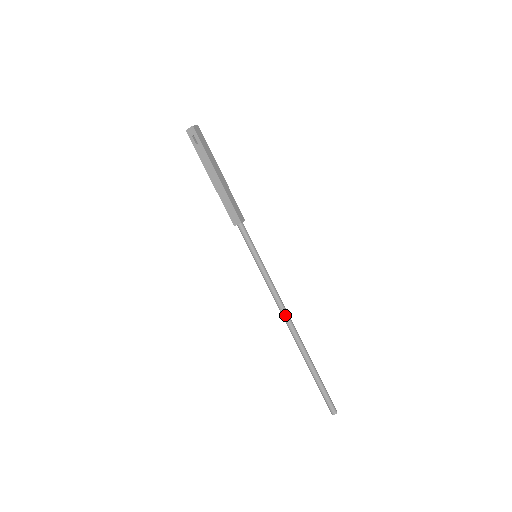
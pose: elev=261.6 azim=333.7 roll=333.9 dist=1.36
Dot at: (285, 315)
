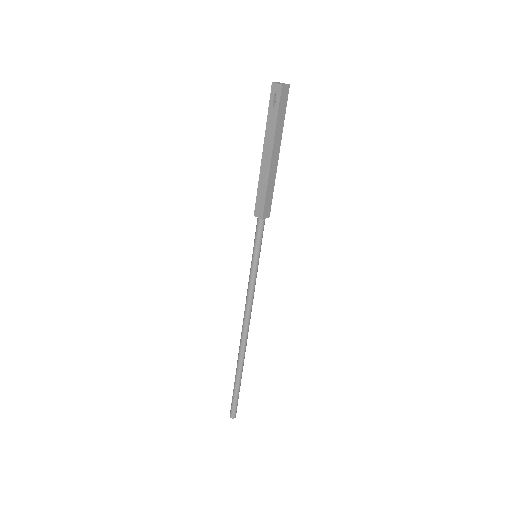
Dot at: (245, 322)
